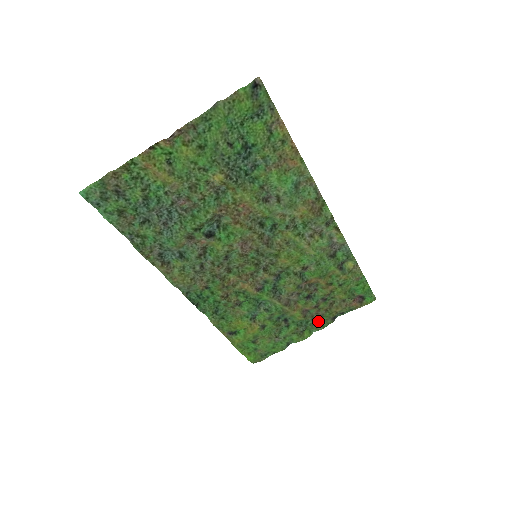
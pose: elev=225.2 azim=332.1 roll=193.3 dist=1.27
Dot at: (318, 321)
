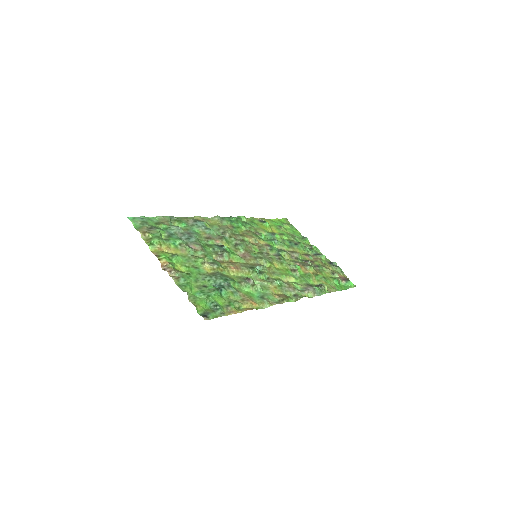
Dot at: (321, 254)
